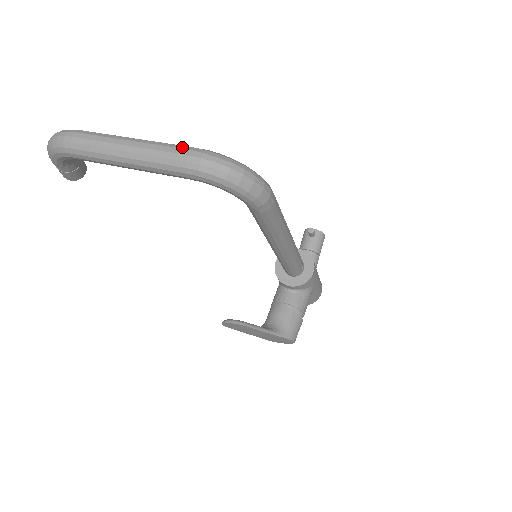
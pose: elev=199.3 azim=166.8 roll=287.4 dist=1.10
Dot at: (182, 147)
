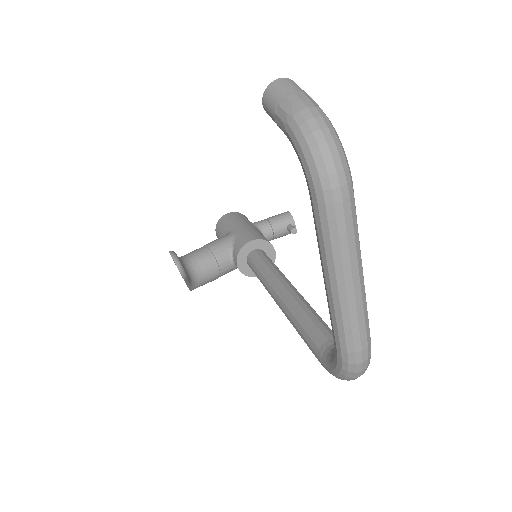
Dot at: (369, 335)
